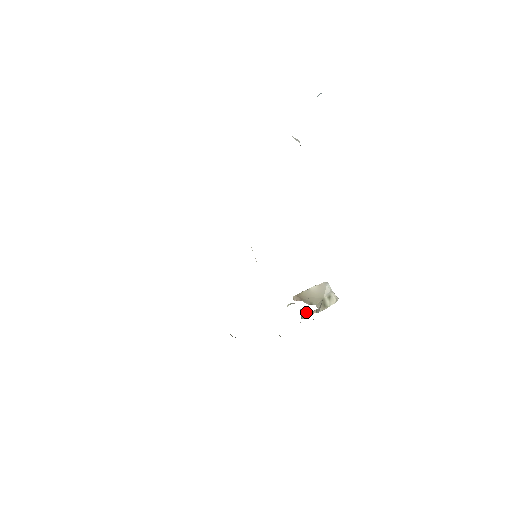
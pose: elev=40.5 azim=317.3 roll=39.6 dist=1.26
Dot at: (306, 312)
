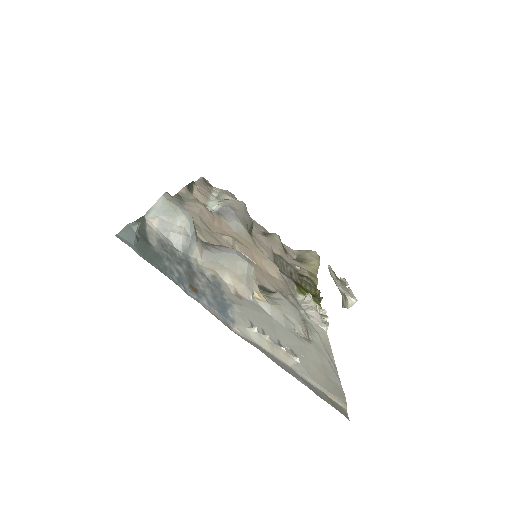
Dot at: (344, 282)
